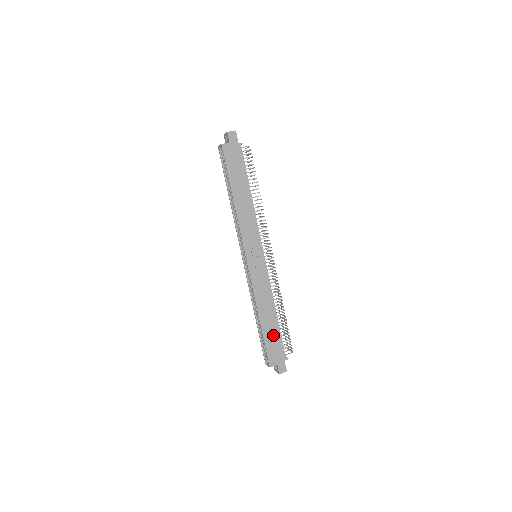
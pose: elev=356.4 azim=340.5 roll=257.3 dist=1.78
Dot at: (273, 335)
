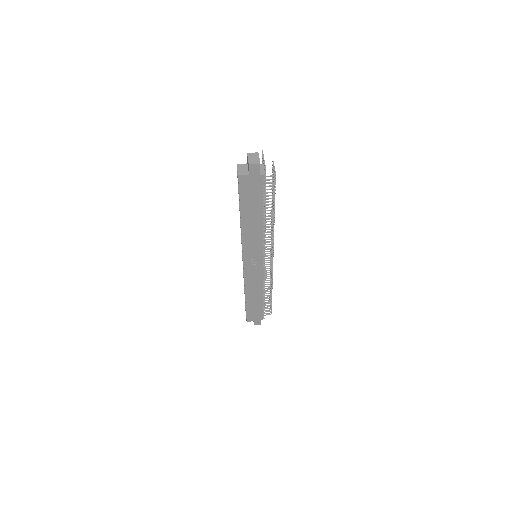
Dot at: (255, 307)
